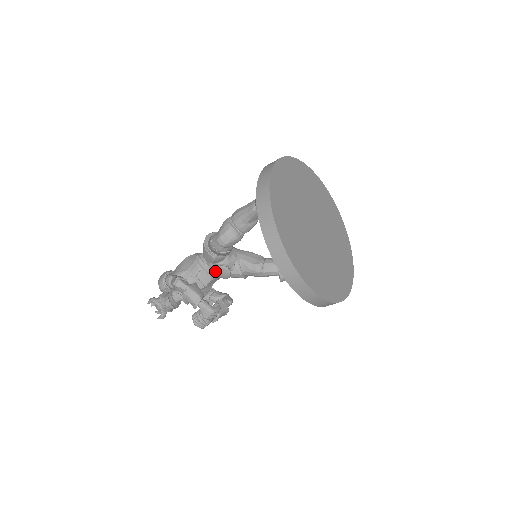
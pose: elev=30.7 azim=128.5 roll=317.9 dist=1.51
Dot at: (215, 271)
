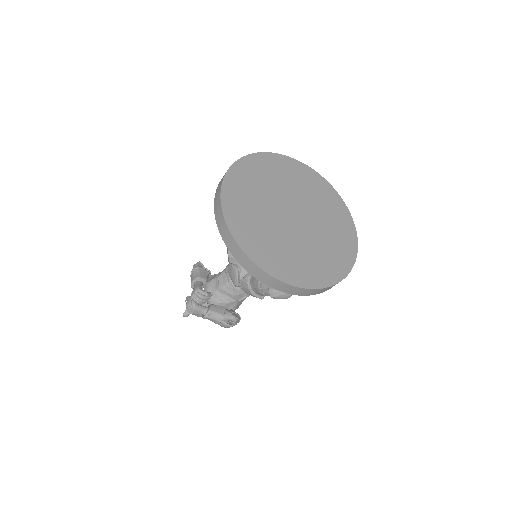
Dot at: (229, 271)
